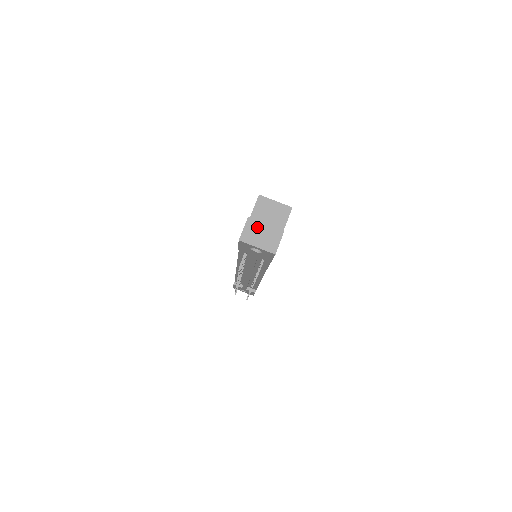
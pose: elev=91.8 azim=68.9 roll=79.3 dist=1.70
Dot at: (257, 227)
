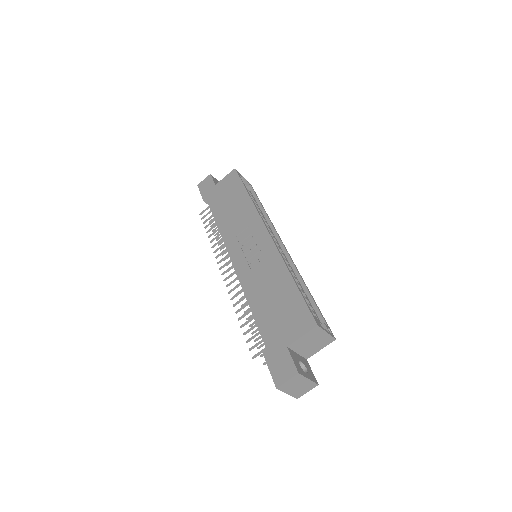
Dot at: (299, 381)
